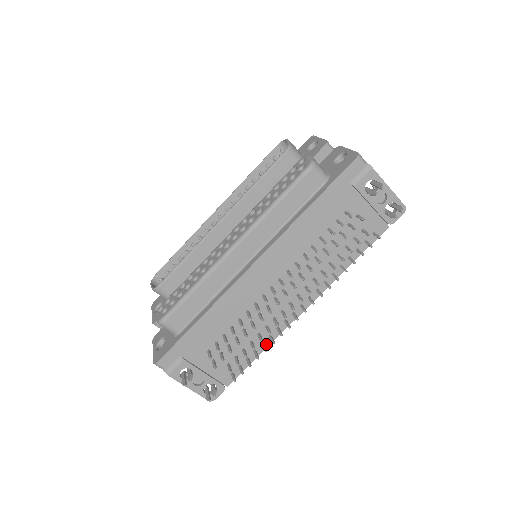
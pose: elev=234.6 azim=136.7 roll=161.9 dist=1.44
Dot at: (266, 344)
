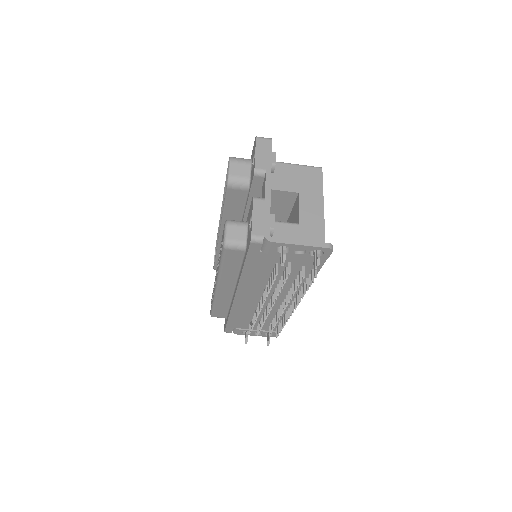
Dot at: occluded
